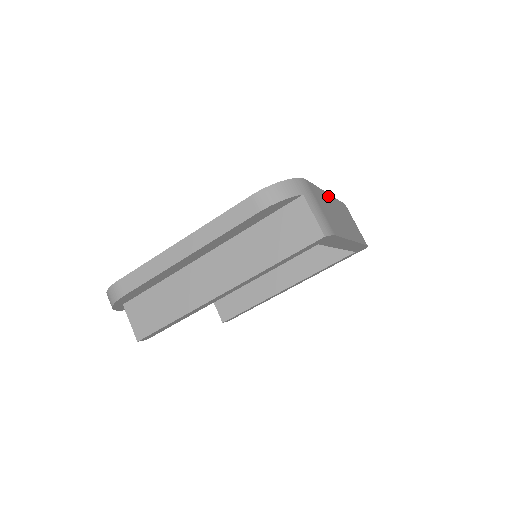
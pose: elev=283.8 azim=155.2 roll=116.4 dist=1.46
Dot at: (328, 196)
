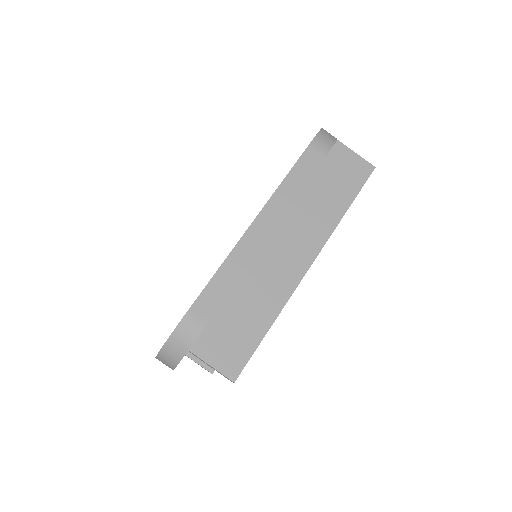
Dot at: occluded
